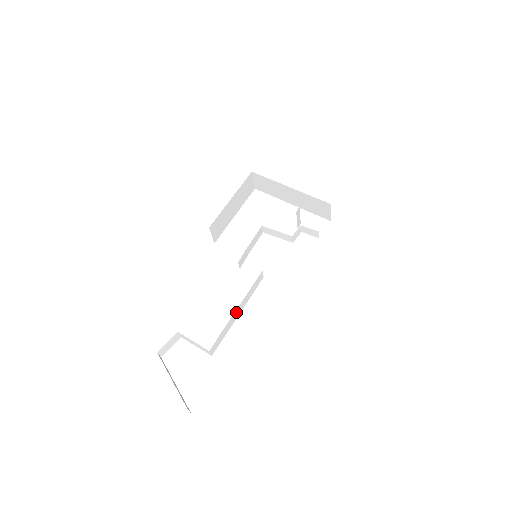
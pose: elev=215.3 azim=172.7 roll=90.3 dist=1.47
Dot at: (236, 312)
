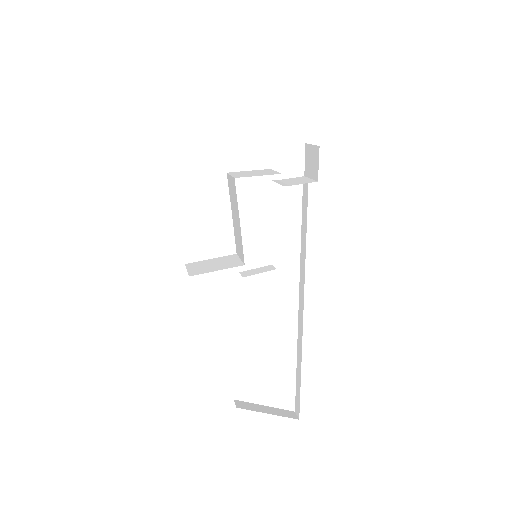
Dot at: occluded
